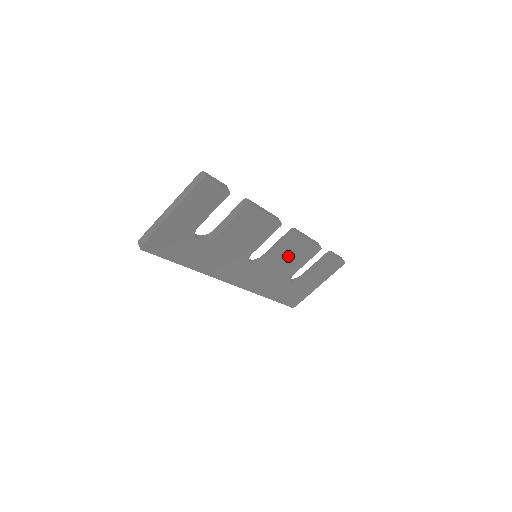
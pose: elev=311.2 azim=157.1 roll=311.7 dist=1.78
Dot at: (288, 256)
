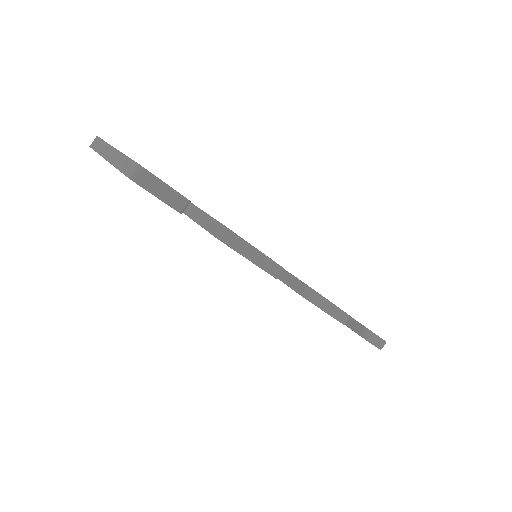
Dot at: occluded
